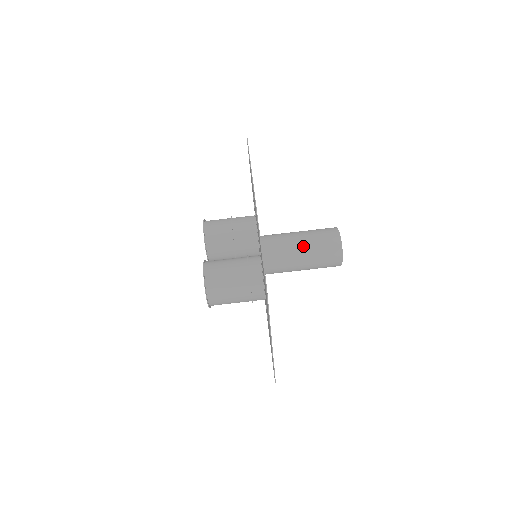
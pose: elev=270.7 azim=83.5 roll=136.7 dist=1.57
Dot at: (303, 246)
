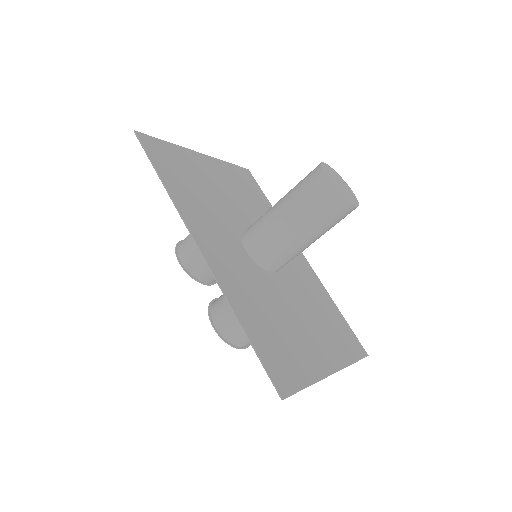
Dot at: (297, 228)
